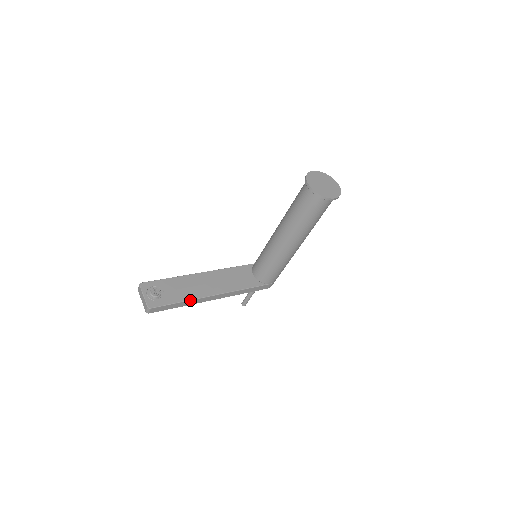
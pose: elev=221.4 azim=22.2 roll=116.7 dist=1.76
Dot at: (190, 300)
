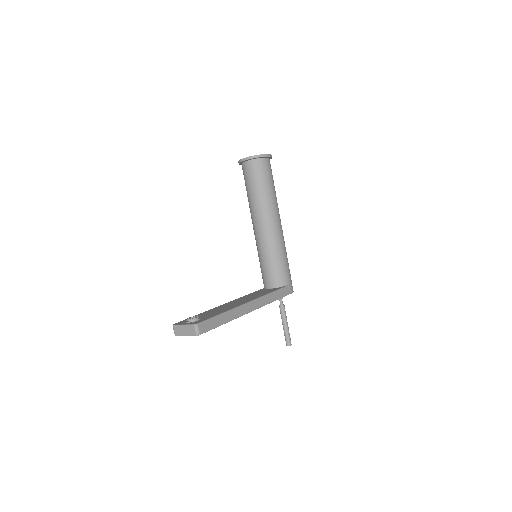
Dot at: (230, 310)
